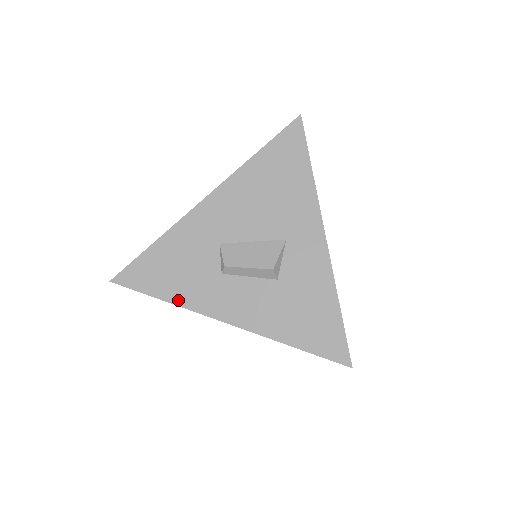
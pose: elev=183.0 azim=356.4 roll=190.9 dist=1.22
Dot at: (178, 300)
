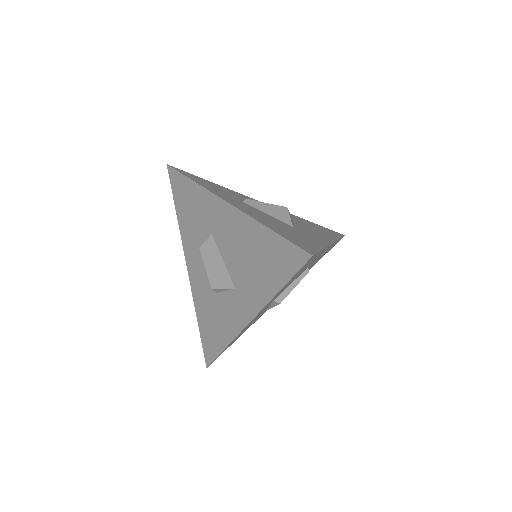
Dot at: (180, 223)
